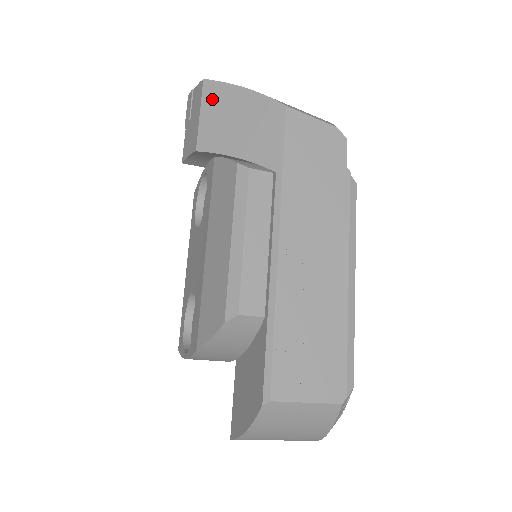
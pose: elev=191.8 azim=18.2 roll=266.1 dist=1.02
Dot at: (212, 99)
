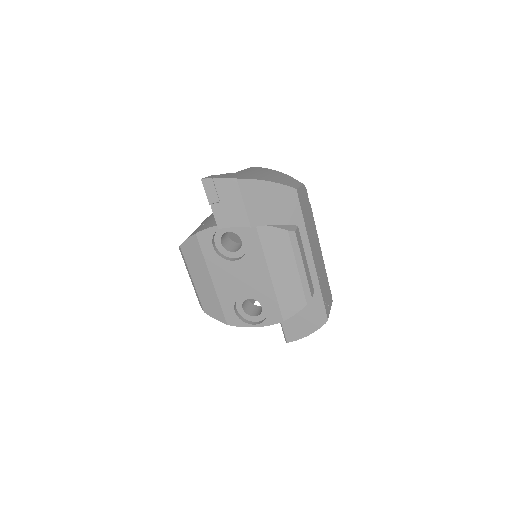
Dot at: (249, 192)
